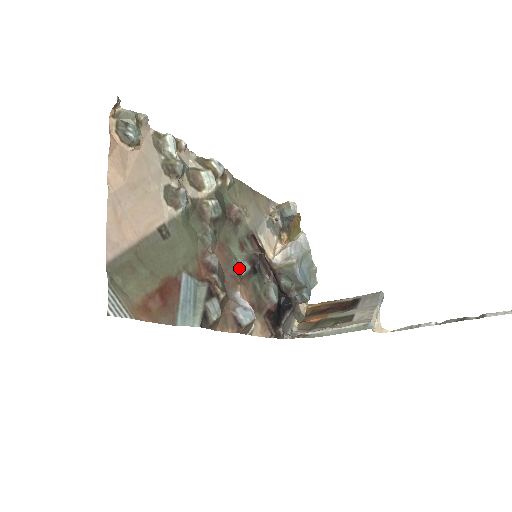
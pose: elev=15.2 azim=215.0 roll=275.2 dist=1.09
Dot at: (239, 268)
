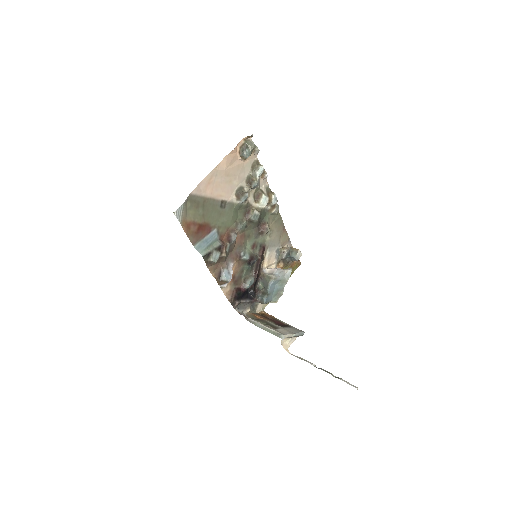
Dot at: (243, 254)
